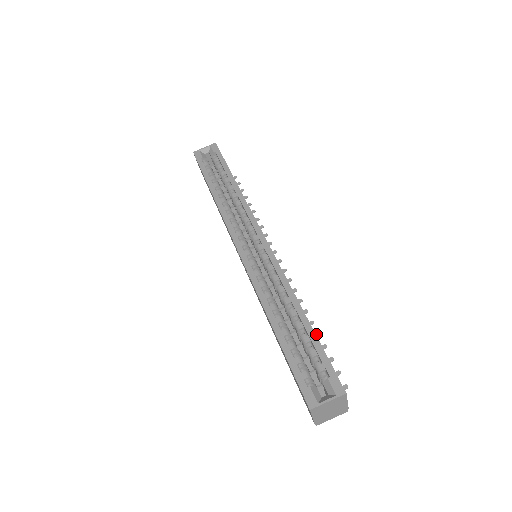
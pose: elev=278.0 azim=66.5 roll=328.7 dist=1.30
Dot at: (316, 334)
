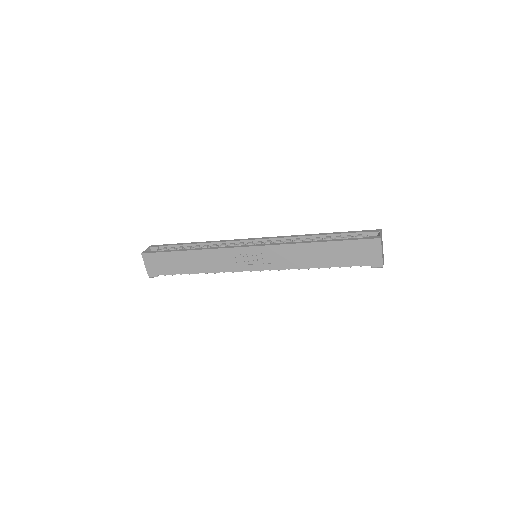
Dot at: occluded
